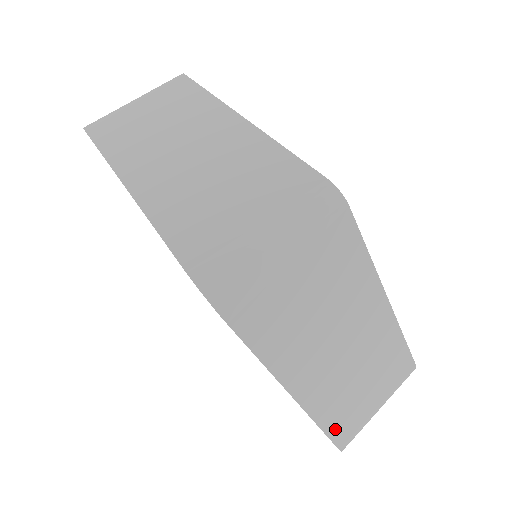
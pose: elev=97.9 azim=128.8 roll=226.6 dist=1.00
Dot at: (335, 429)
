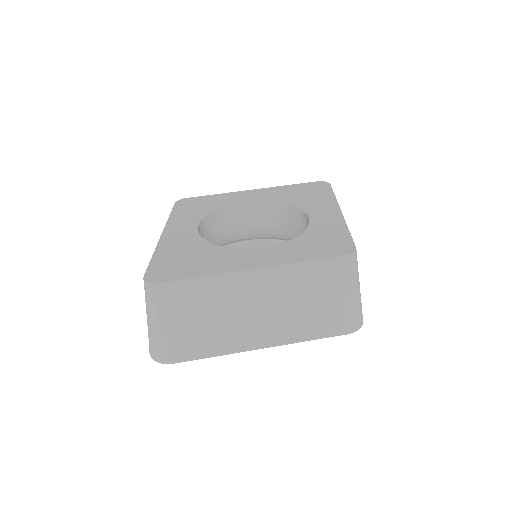
Dot at: occluded
